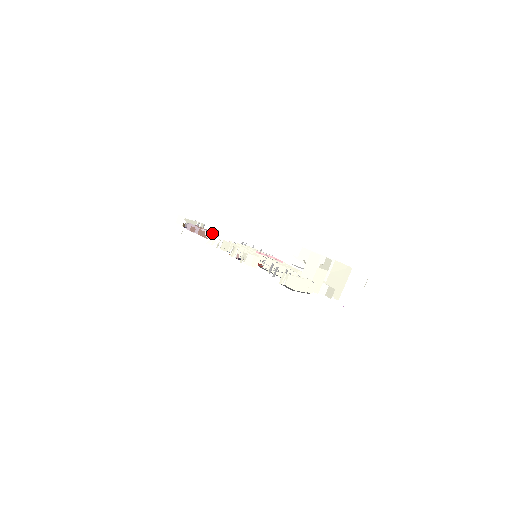
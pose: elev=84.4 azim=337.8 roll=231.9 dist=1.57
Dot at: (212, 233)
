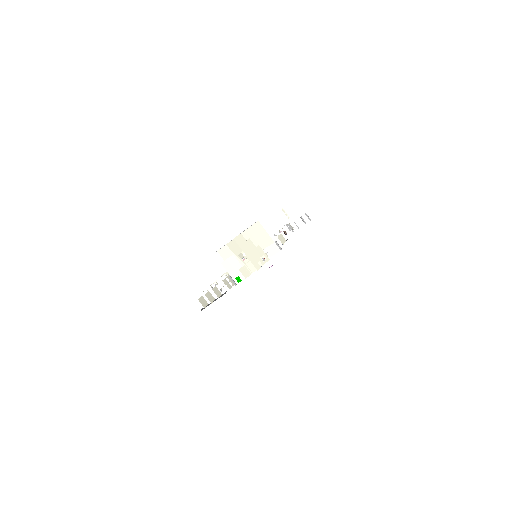
Dot at: occluded
